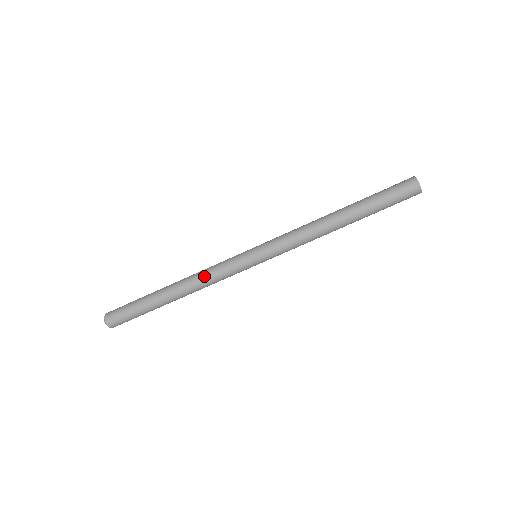
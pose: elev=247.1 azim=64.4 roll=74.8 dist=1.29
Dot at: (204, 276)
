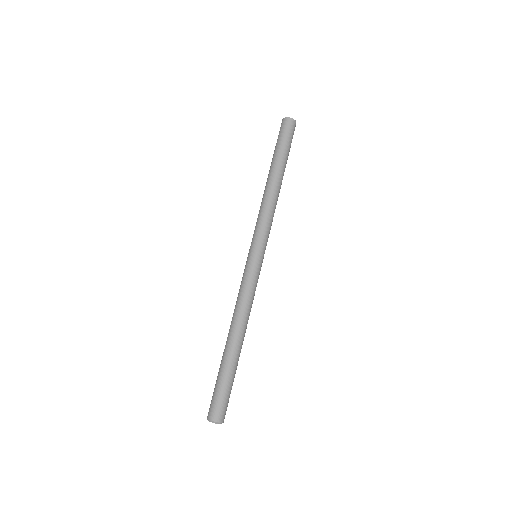
Dot at: (243, 304)
